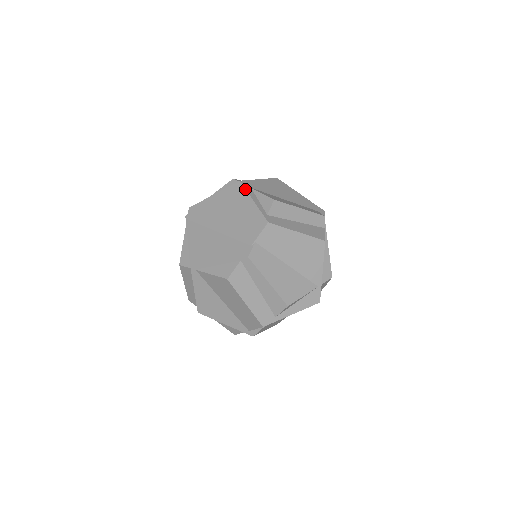
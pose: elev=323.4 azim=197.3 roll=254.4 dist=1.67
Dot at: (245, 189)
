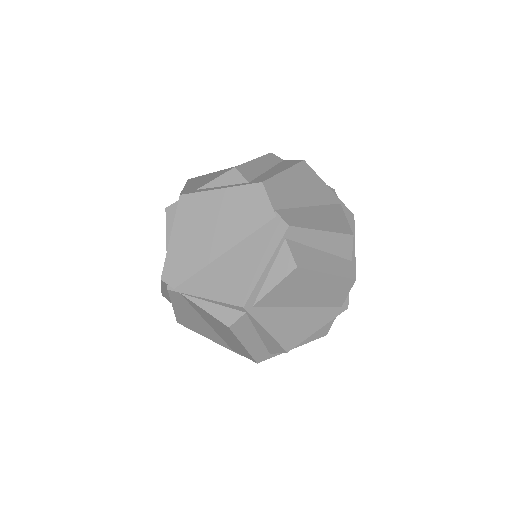
Dot at: (196, 193)
